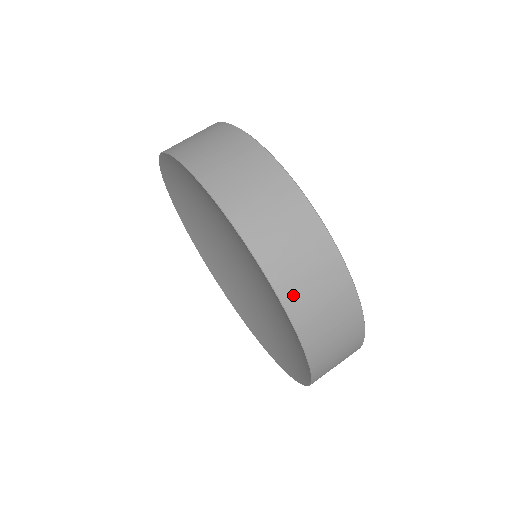
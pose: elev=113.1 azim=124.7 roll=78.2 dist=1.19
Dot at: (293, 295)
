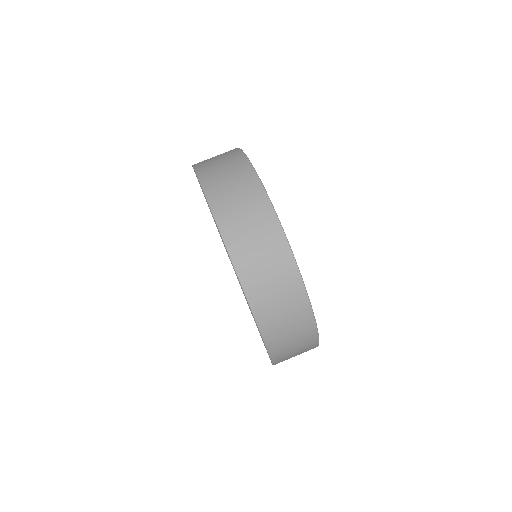
Dot at: (276, 344)
